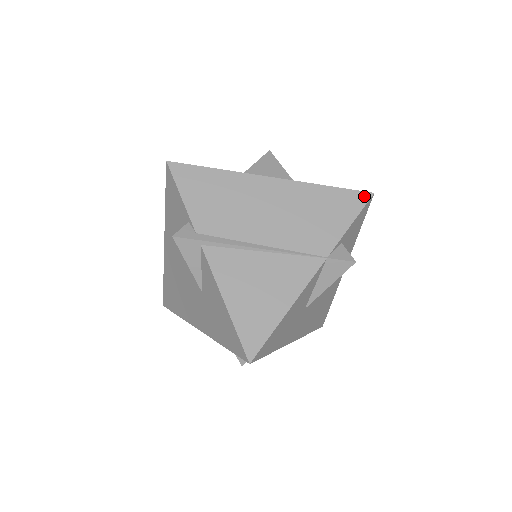
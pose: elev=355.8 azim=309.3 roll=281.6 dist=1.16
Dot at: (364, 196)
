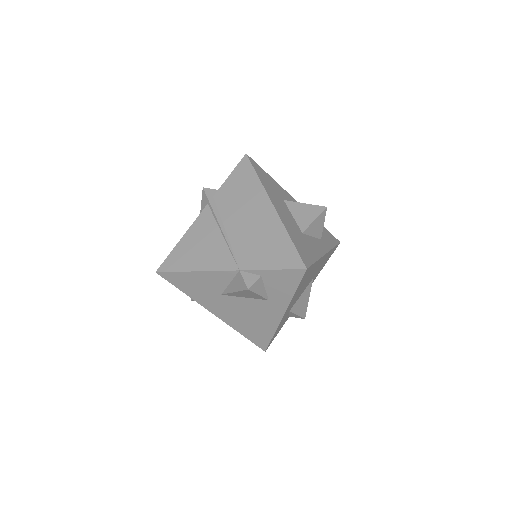
Dot at: (299, 264)
